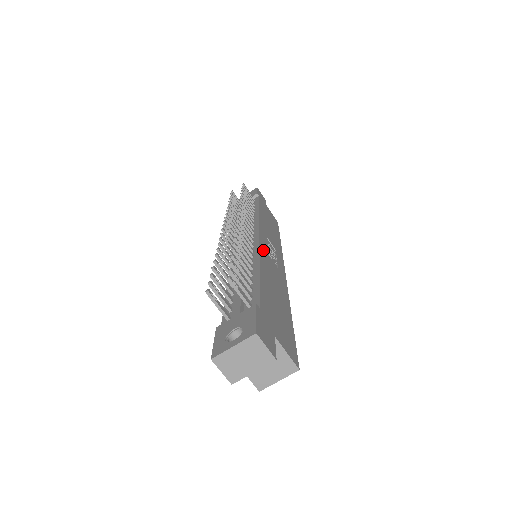
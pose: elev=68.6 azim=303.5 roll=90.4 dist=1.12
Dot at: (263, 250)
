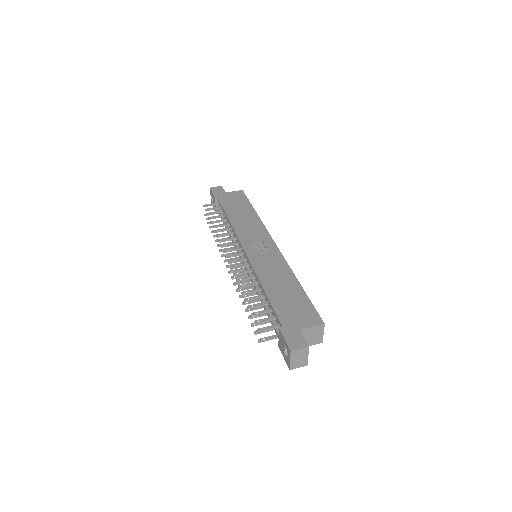
Dot at: (255, 262)
